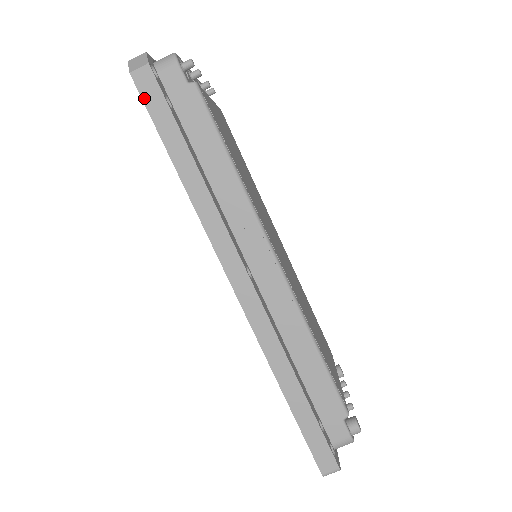
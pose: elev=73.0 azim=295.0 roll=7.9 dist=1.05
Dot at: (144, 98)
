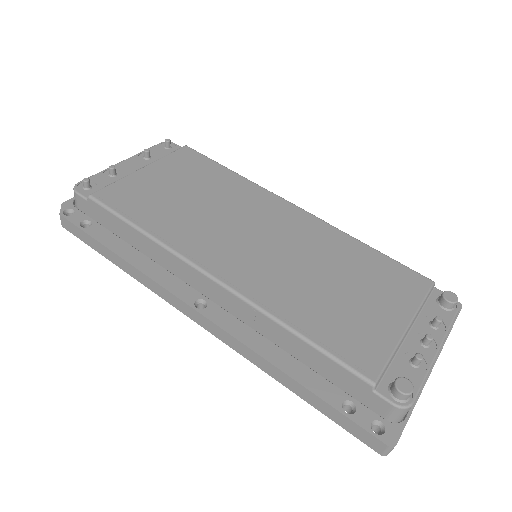
Dot at: (75, 235)
